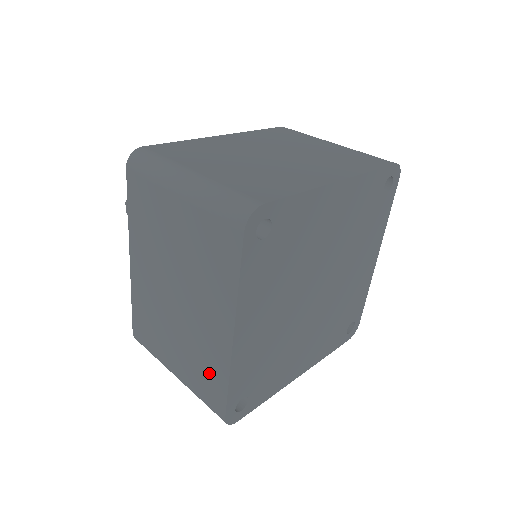
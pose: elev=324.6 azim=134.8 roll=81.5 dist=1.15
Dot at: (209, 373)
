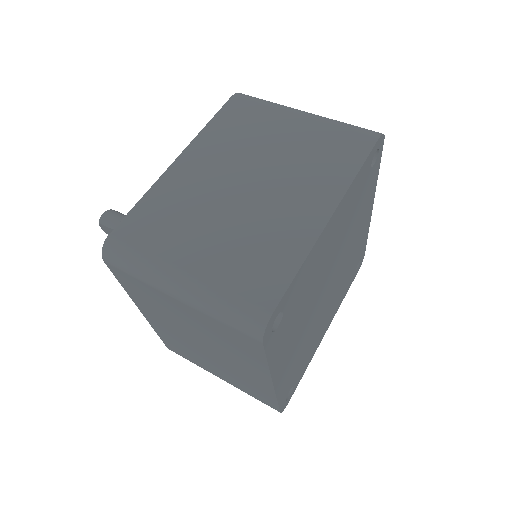
Dot at: (256, 391)
